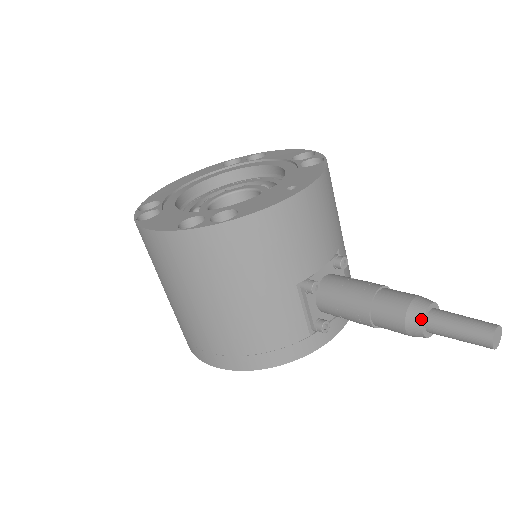
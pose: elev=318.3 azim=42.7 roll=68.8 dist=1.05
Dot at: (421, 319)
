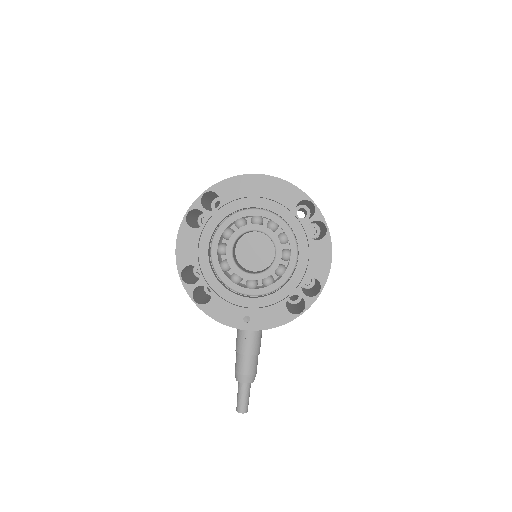
Dot at: (237, 380)
